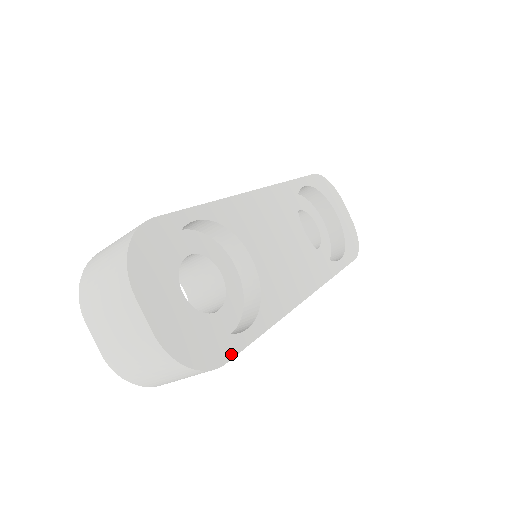
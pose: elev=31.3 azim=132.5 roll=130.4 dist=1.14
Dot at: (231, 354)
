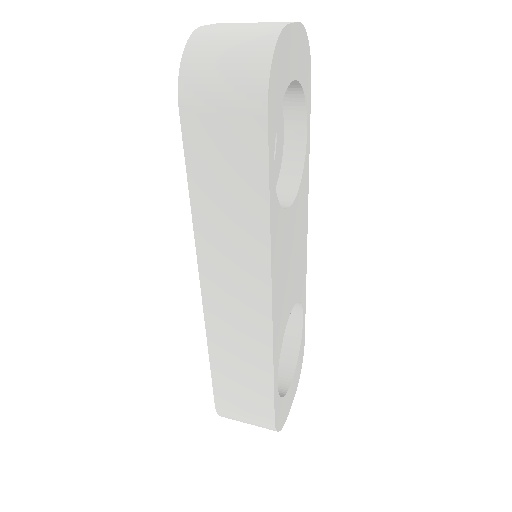
Dot at: (304, 336)
